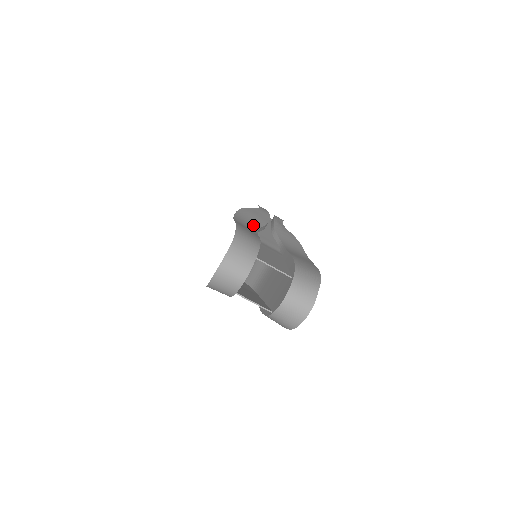
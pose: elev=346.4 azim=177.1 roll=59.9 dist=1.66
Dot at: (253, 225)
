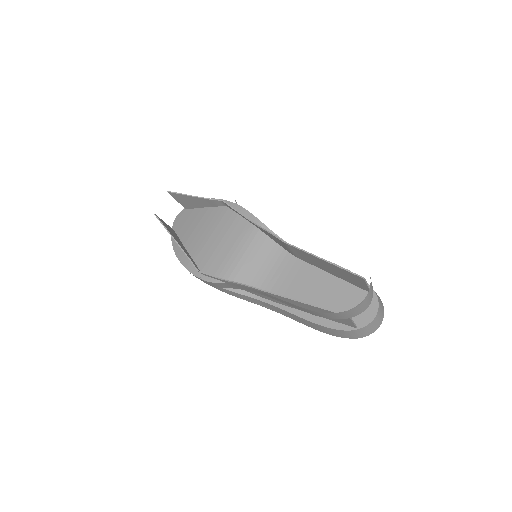
Dot at: occluded
